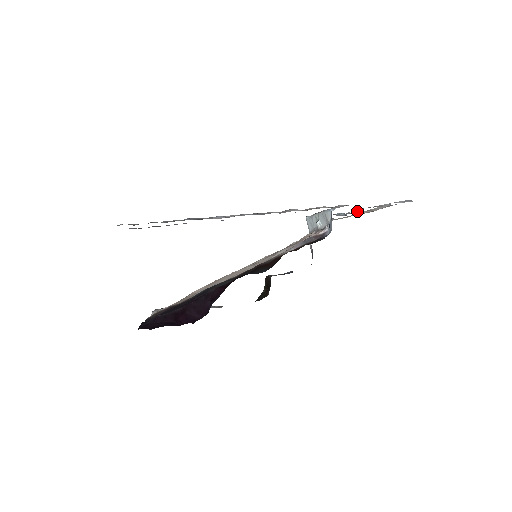
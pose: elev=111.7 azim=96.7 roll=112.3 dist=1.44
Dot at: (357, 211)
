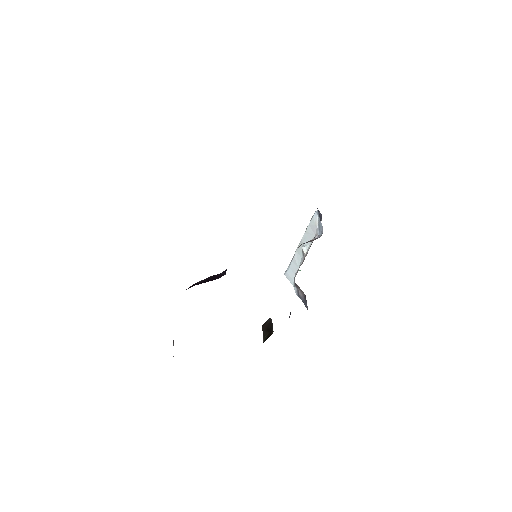
Dot at: occluded
